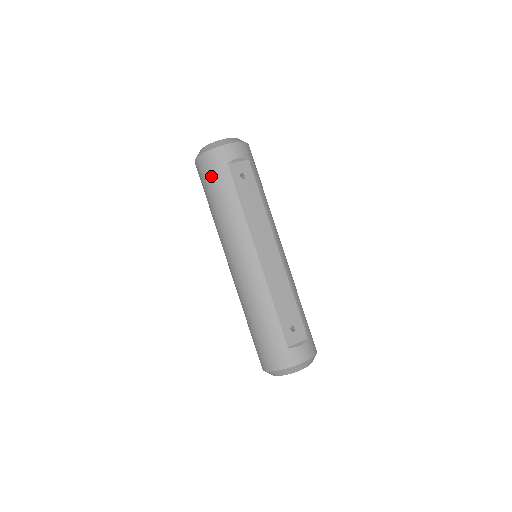
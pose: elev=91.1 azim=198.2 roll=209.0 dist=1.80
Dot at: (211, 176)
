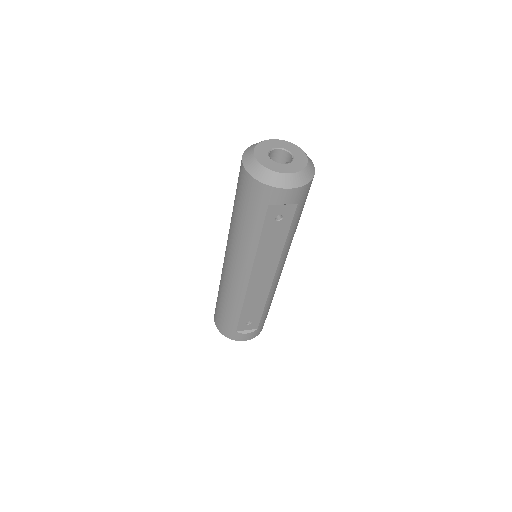
Dot at: (246, 199)
